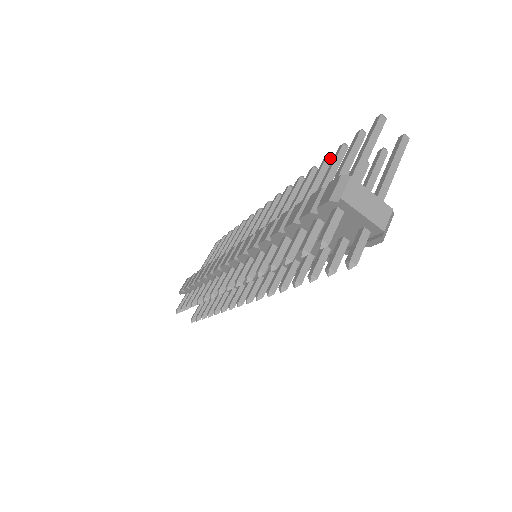
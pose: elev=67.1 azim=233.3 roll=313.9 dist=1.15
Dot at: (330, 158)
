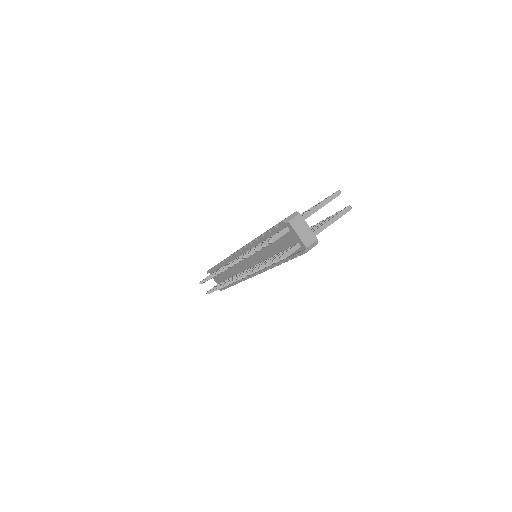
Dot at: occluded
